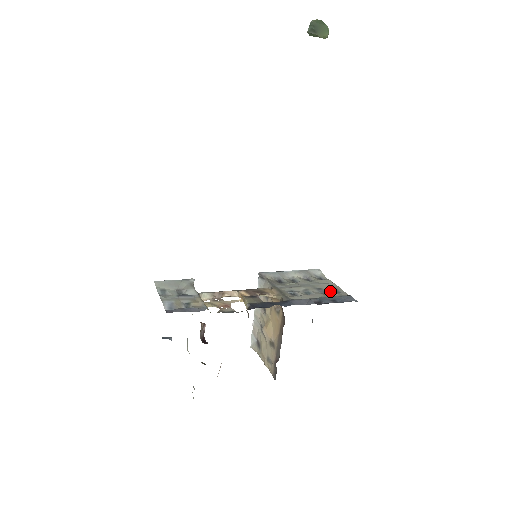
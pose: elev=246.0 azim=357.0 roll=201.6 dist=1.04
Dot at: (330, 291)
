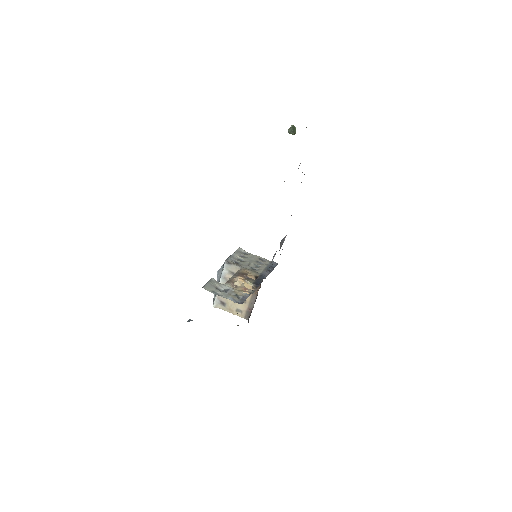
Dot at: (262, 261)
